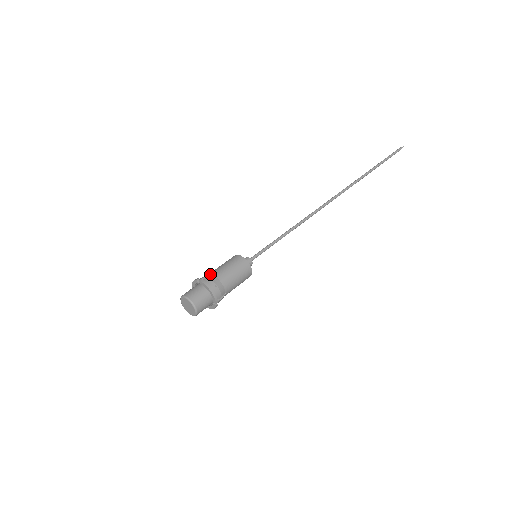
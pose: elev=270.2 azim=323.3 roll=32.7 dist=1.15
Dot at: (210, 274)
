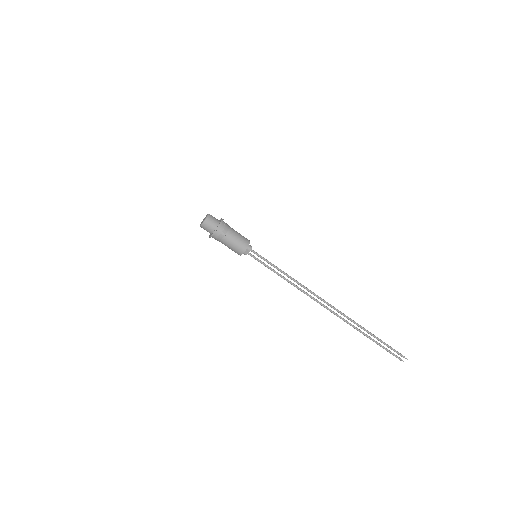
Dot at: occluded
